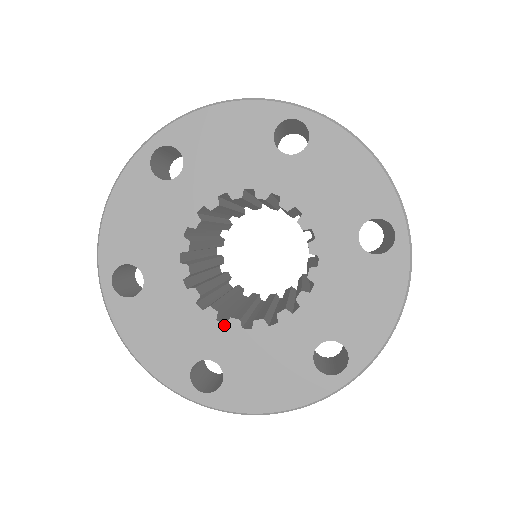
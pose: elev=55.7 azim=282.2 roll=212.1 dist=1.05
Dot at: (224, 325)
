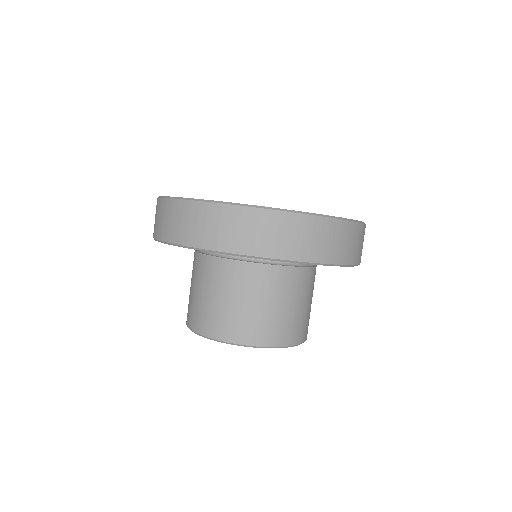
Dot at: occluded
